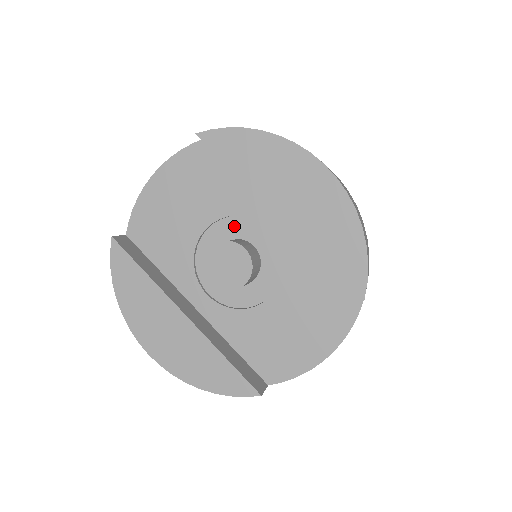
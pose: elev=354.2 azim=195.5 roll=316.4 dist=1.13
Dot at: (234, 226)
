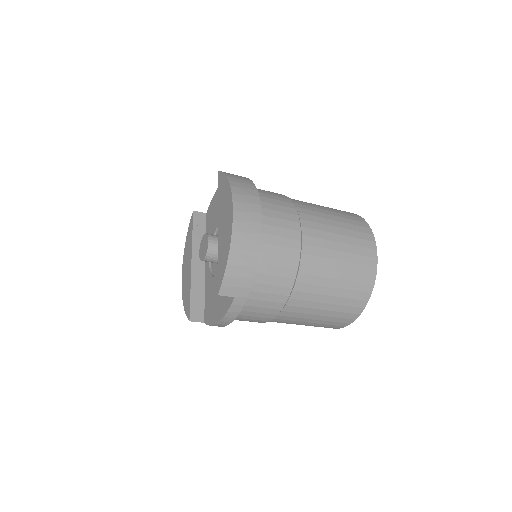
Dot at: occluded
